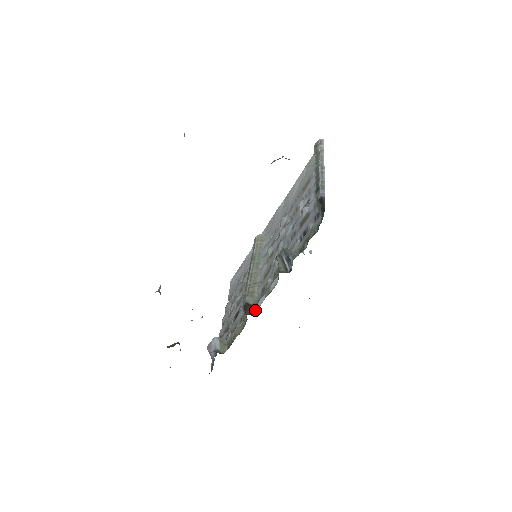
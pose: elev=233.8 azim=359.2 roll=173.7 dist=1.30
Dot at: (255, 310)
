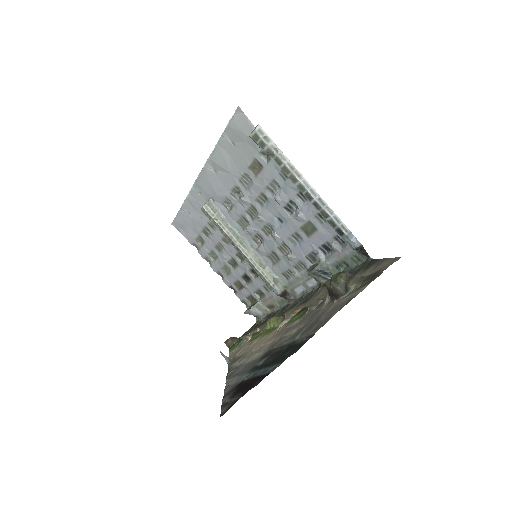
Dot at: (297, 297)
